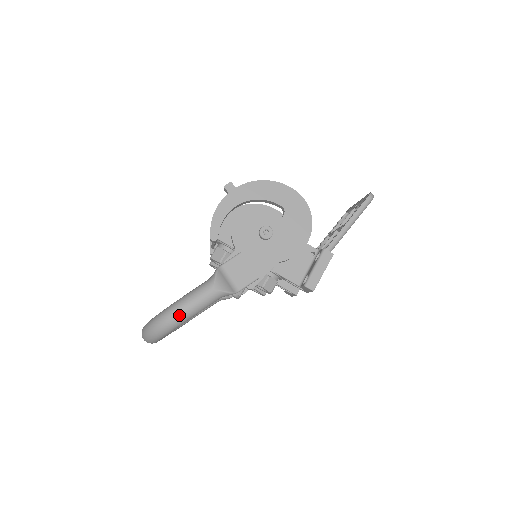
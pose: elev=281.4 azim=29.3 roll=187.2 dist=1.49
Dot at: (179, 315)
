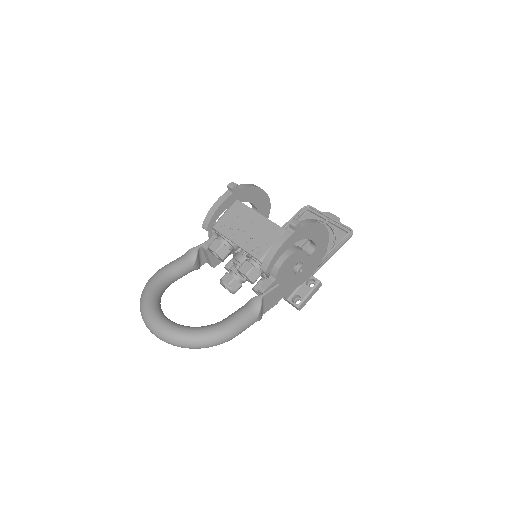
Dot at: occluded
